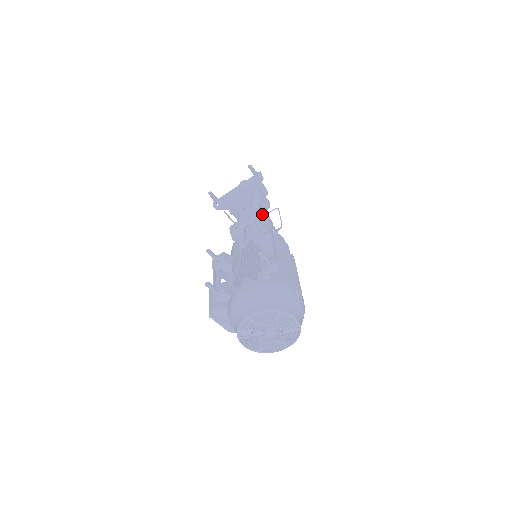
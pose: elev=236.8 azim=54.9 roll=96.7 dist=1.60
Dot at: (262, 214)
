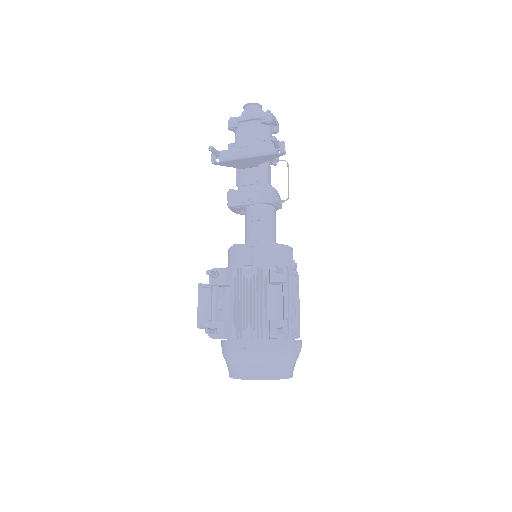
Dot at: (272, 198)
